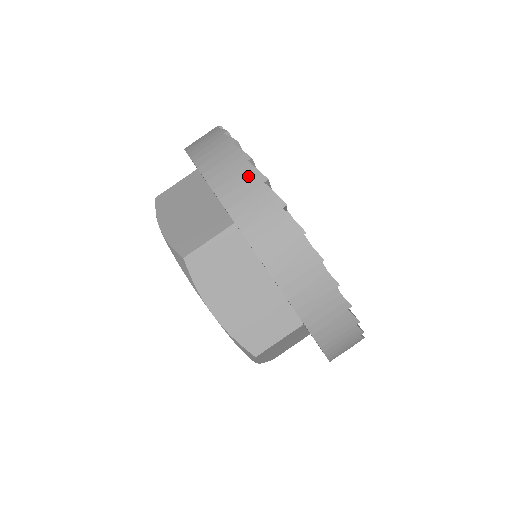
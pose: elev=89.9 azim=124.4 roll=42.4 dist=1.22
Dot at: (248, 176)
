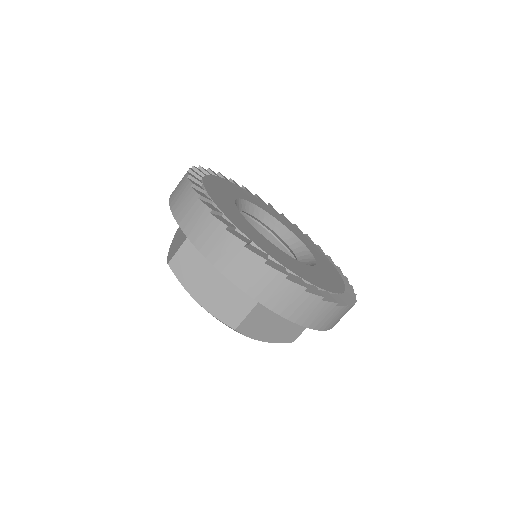
Dot at: (270, 276)
